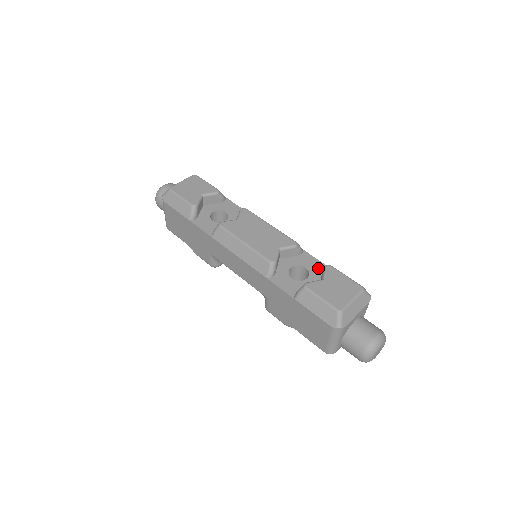
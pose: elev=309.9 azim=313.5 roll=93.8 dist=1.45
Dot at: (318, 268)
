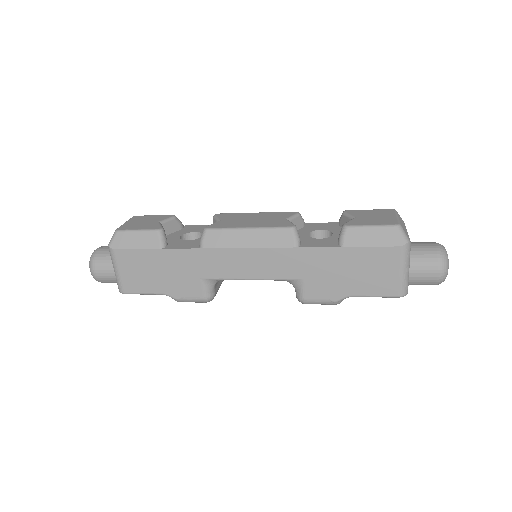
Dot at: (332, 226)
